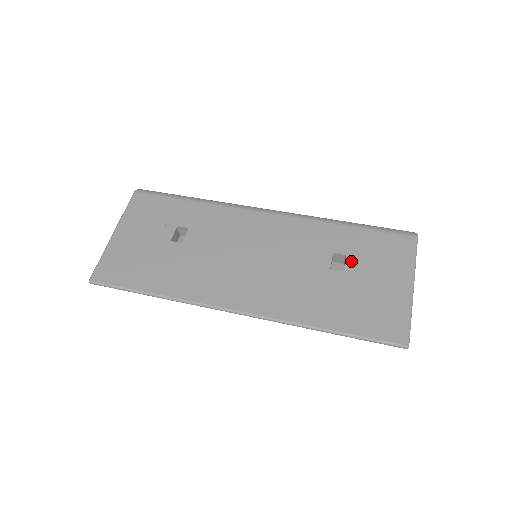
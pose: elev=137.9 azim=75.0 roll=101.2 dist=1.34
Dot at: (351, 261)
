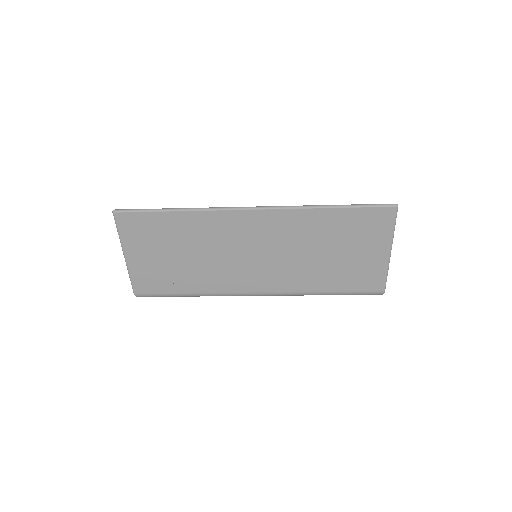
Dot at: occluded
